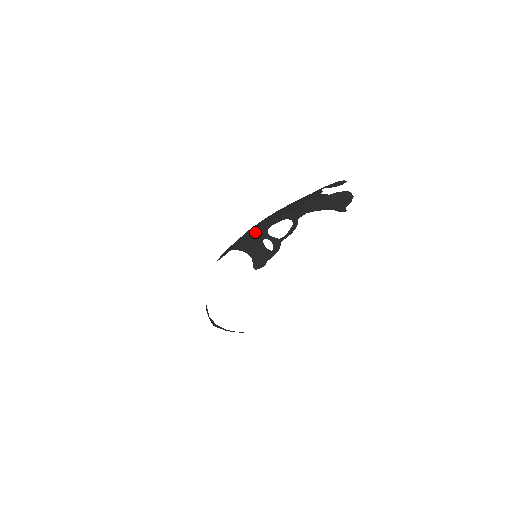
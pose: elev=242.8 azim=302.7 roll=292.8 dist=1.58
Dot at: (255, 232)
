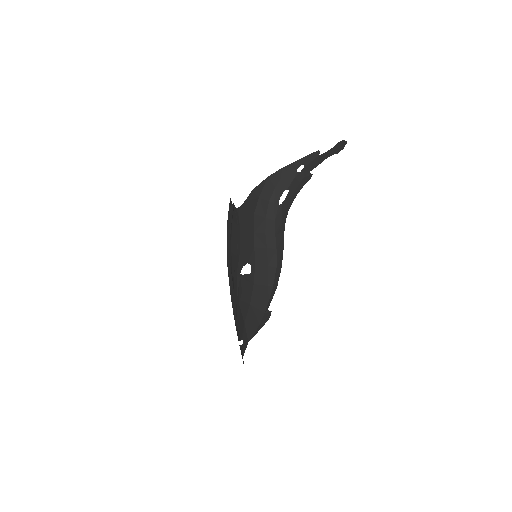
Dot at: occluded
